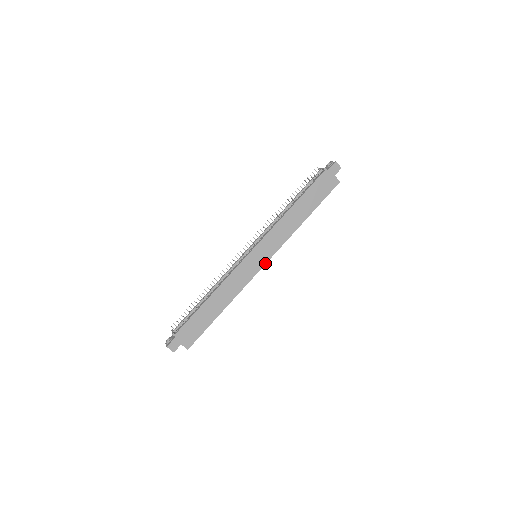
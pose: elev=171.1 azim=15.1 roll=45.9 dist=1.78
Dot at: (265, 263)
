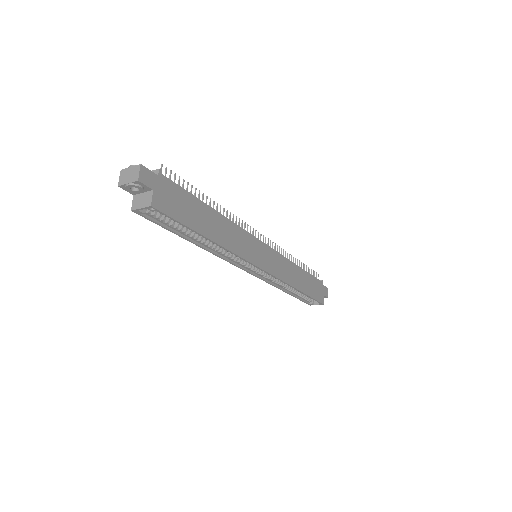
Dot at: (263, 269)
